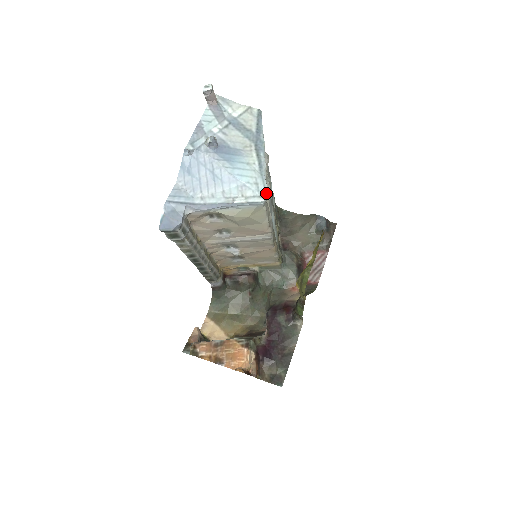
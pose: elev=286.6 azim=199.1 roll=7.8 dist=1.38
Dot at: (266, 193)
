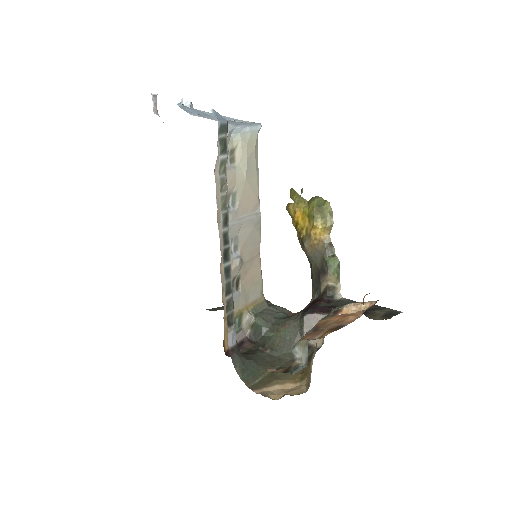
Dot at: occluded
